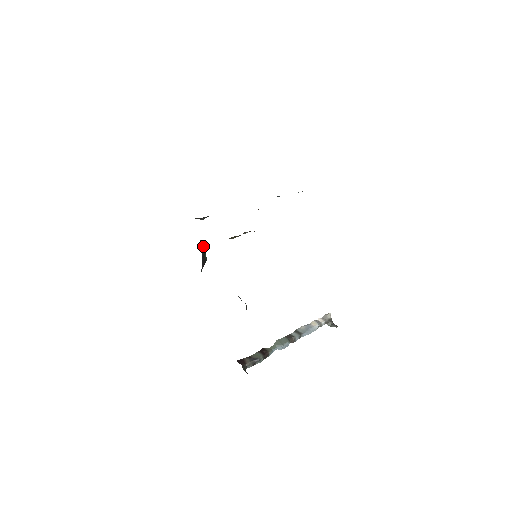
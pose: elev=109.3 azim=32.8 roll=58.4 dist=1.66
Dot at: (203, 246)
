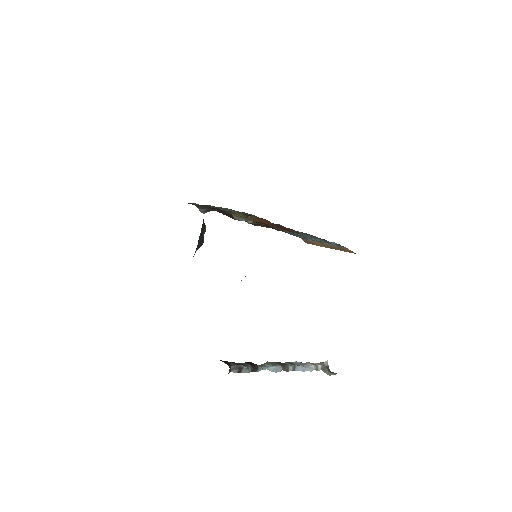
Dot at: (203, 222)
